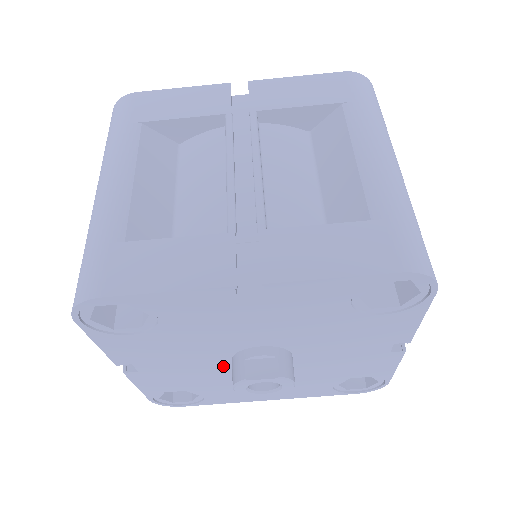
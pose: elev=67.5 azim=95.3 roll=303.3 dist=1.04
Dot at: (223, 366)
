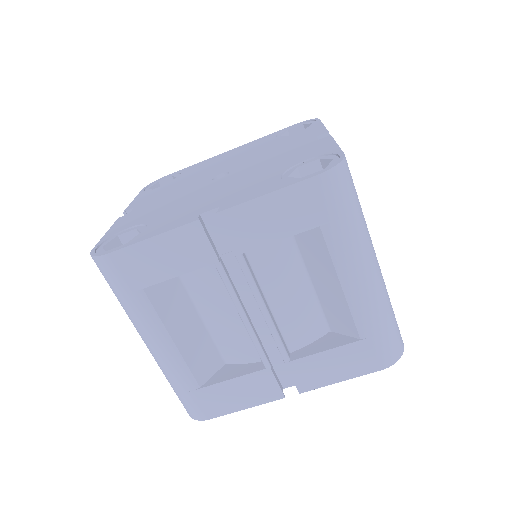
Dot at: occluded
